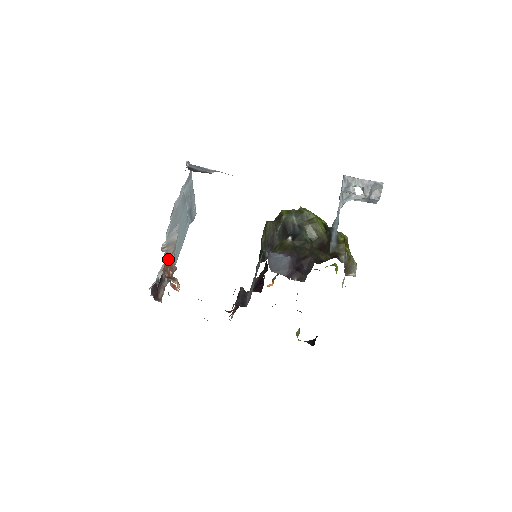
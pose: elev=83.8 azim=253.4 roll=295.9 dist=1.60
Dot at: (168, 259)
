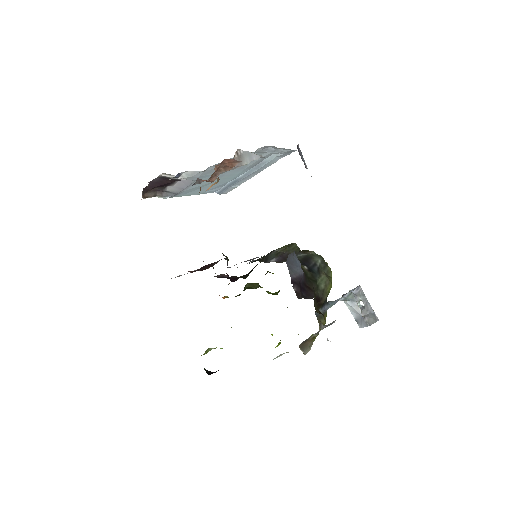
Dot at: (200, 177)
